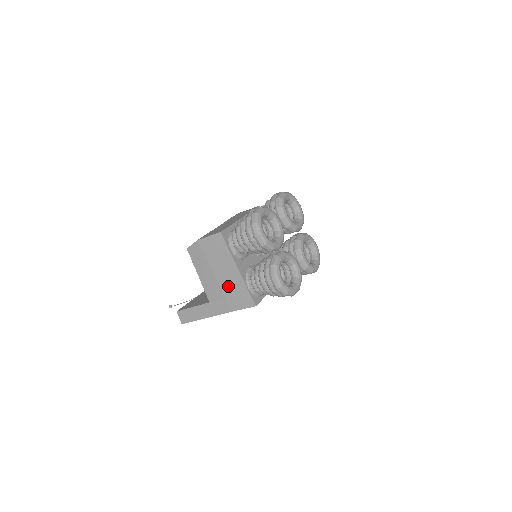
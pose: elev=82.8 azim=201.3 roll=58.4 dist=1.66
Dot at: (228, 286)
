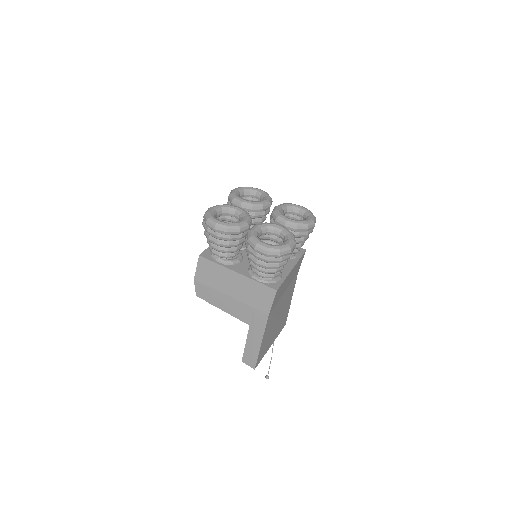
Dot at: (245, 295)
